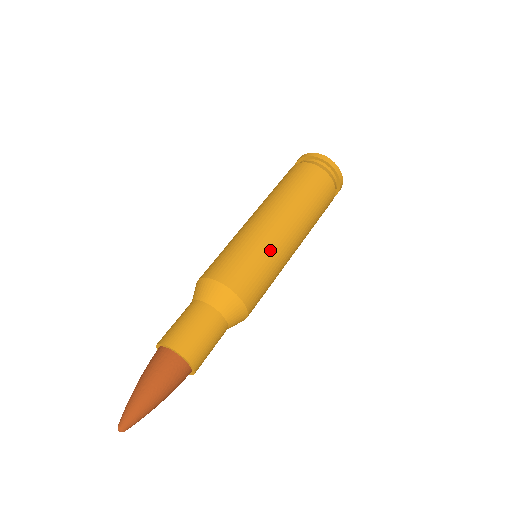
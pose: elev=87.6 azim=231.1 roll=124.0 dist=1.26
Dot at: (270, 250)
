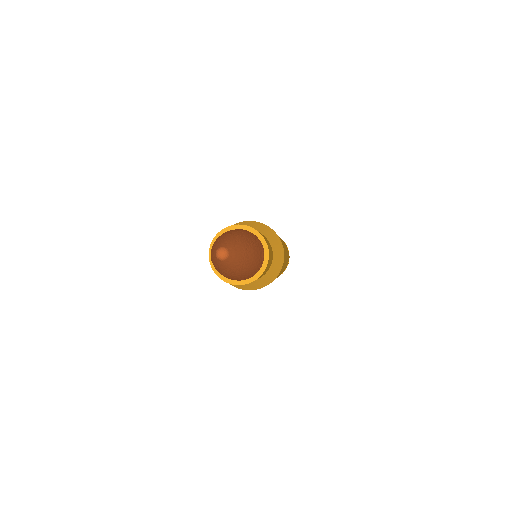
Dot at: occluded
